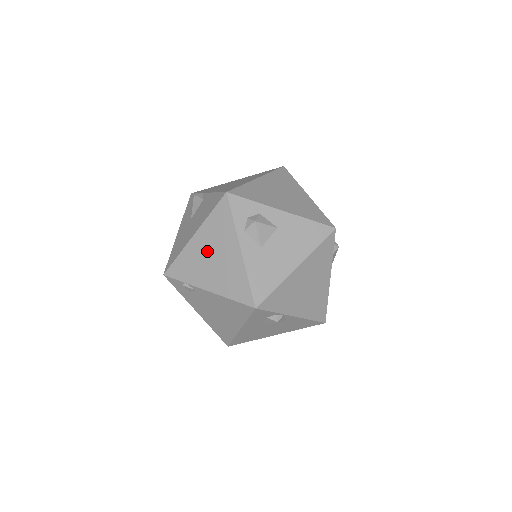
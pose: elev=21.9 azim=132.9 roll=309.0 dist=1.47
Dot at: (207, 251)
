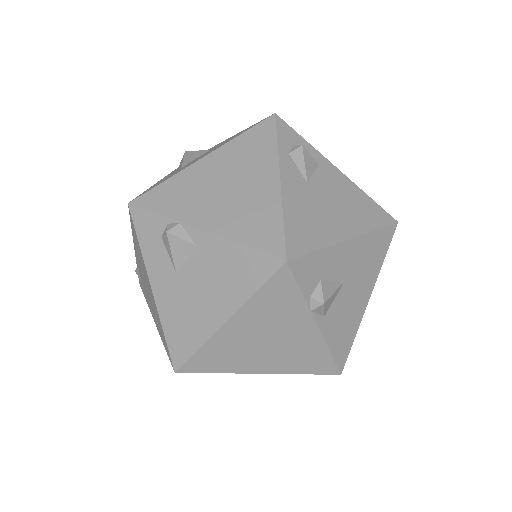
Dot at: occluded
